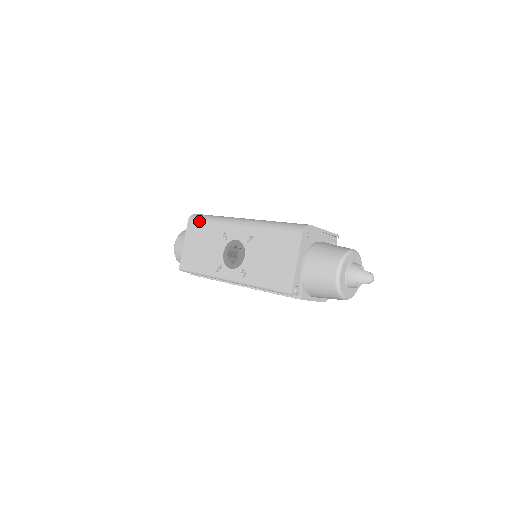
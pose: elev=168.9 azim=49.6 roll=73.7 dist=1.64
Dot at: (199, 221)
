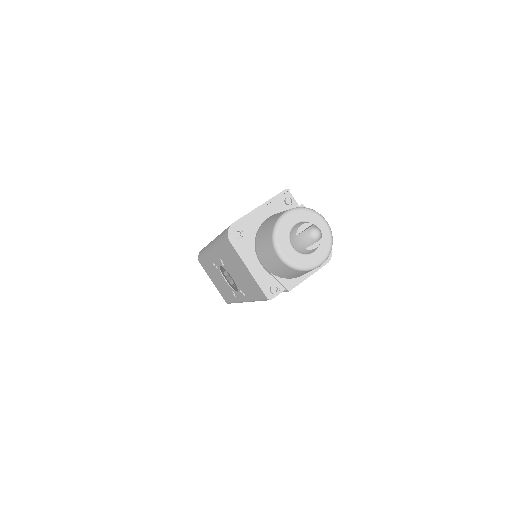
Dot at: (201, 260)
